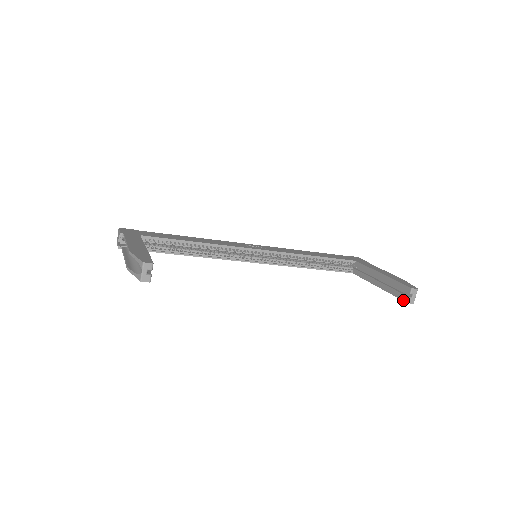
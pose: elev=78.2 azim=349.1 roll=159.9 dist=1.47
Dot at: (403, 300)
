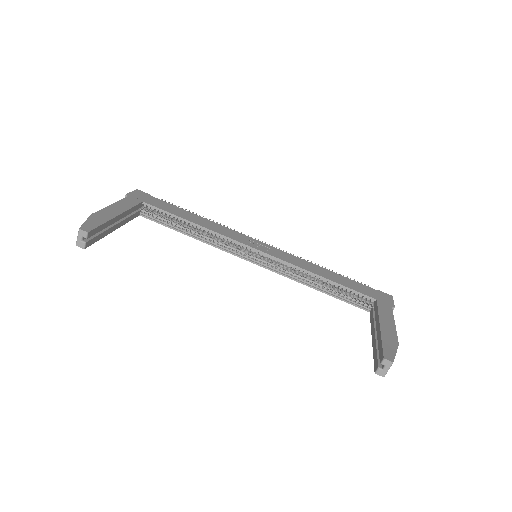
Dot at: (374, 367)
